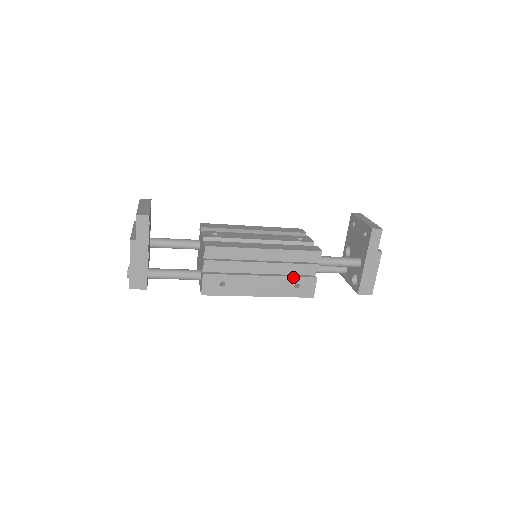
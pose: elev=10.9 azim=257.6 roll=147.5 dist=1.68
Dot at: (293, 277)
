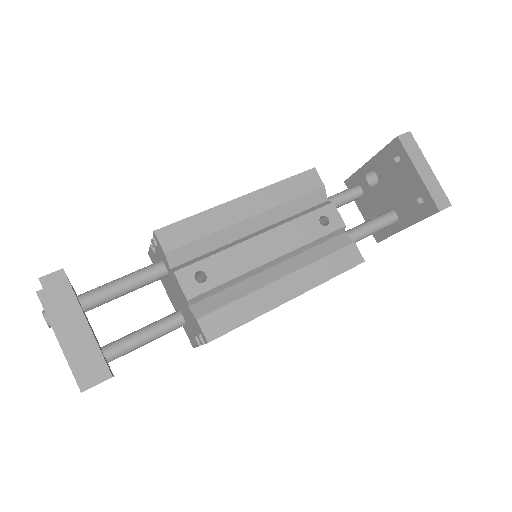
Dot at: occluded
